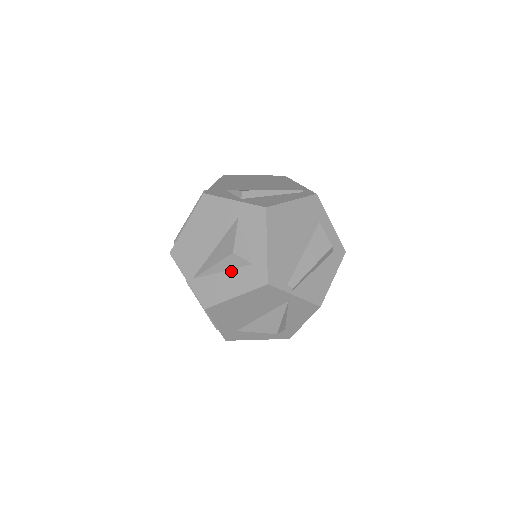
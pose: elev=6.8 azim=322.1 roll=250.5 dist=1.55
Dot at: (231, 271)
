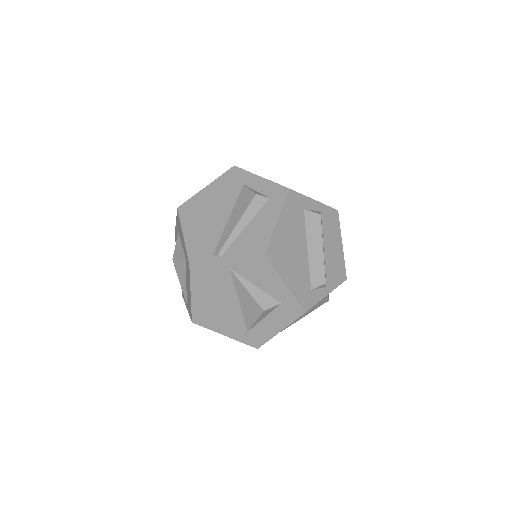
Dot at: (186, 276)
